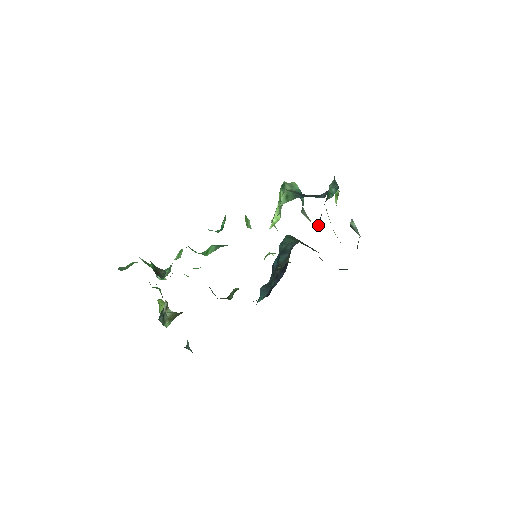
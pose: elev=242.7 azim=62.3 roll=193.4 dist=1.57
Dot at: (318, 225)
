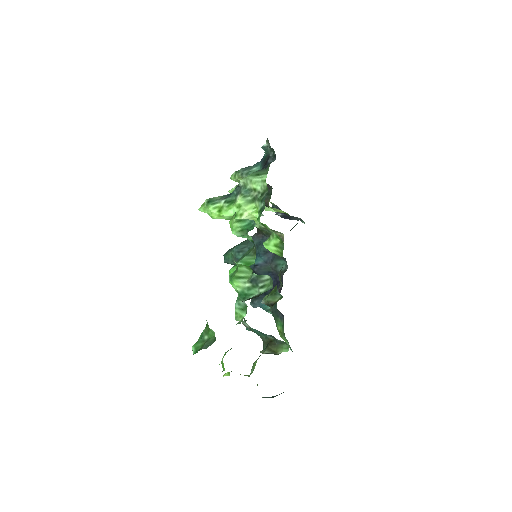
Dot at: (266, 201)
